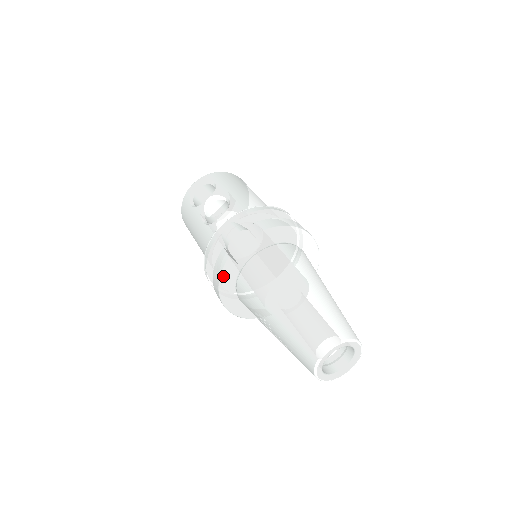
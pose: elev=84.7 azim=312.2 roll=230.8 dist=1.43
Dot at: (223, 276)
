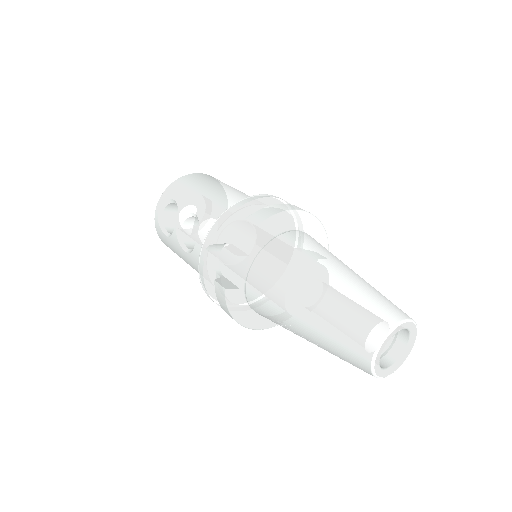
Dot at: (231, 308)
